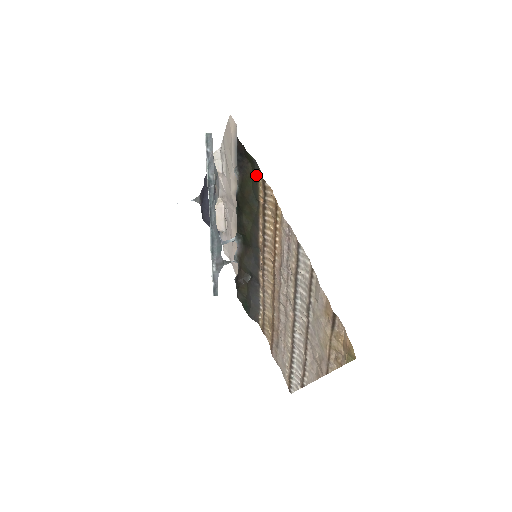
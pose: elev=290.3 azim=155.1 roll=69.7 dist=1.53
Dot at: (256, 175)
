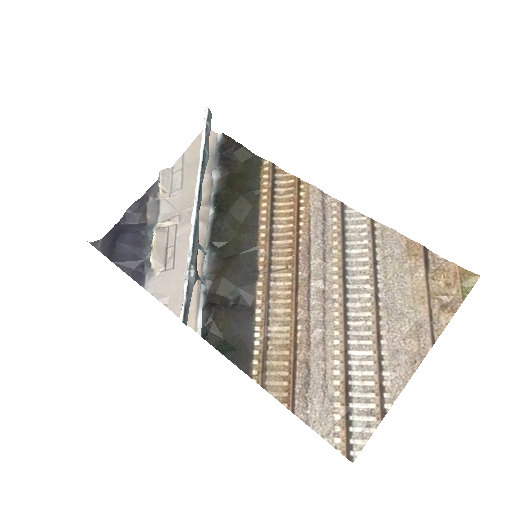
Dot at: (255, 166)
